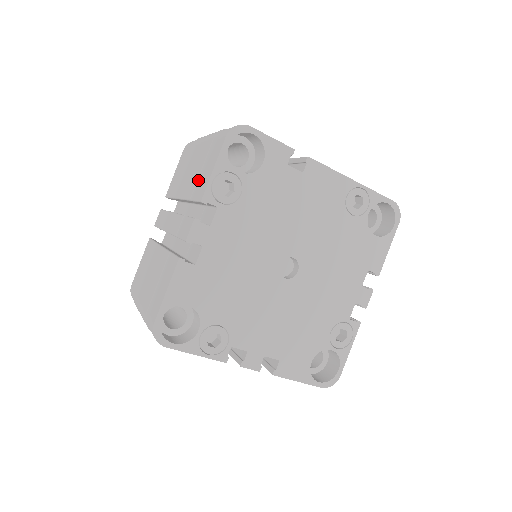
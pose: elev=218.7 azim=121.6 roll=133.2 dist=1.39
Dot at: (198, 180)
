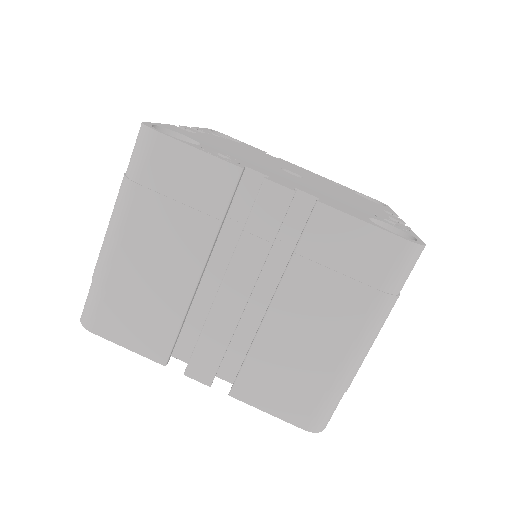
Dot at: occluded
